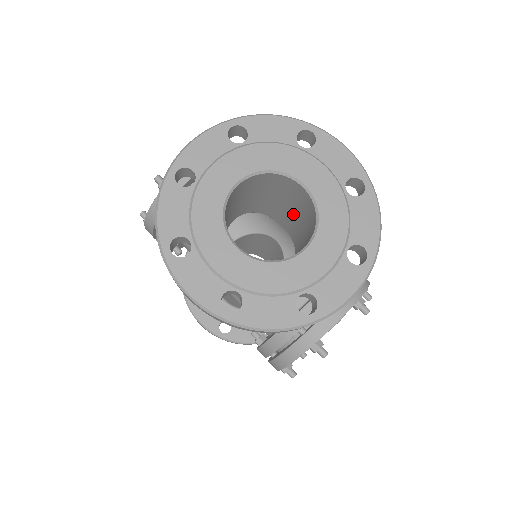
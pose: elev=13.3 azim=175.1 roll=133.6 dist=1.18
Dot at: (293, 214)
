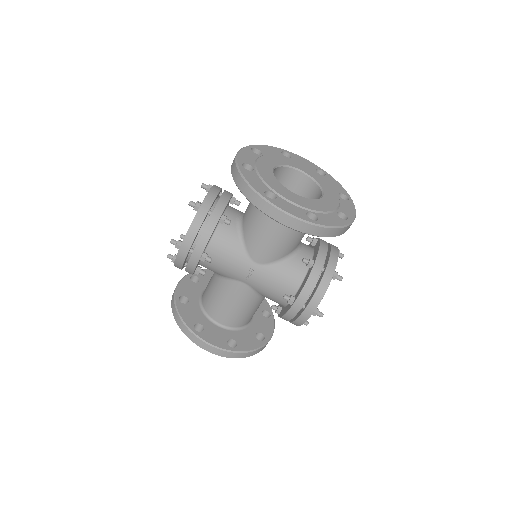
Dot at: occluded
